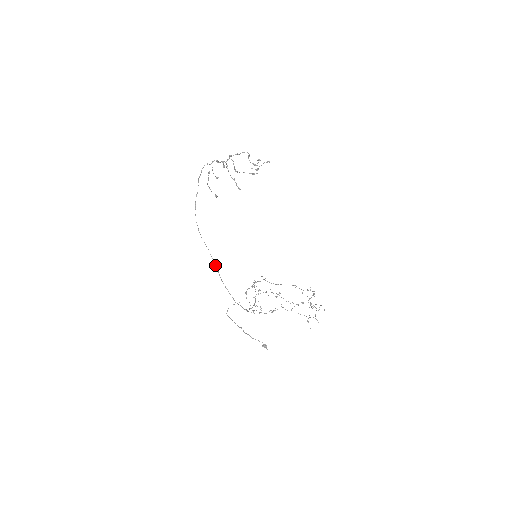
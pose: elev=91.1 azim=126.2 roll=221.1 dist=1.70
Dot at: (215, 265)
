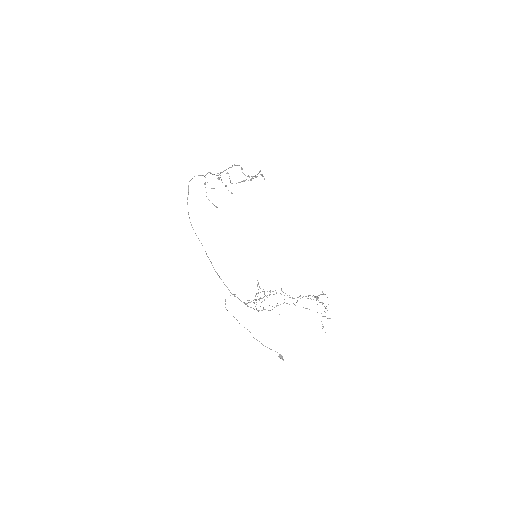
Dot at: occluded
